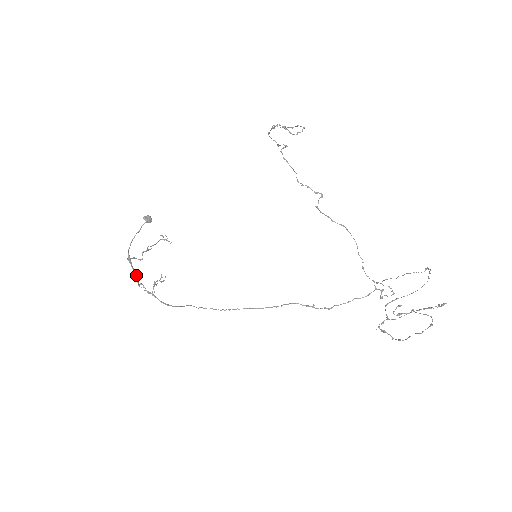
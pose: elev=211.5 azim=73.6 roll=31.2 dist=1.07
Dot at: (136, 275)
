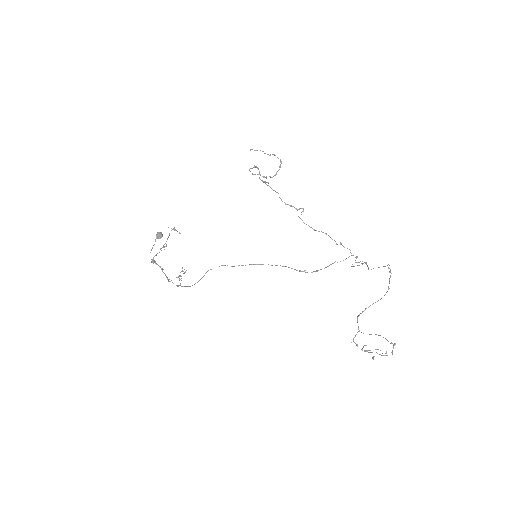
Dot at: (162, 269)
